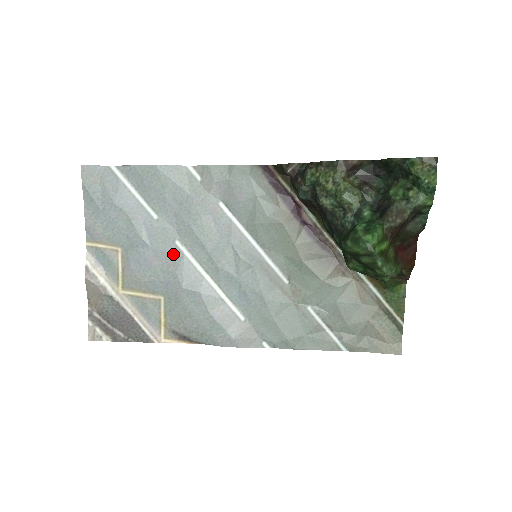
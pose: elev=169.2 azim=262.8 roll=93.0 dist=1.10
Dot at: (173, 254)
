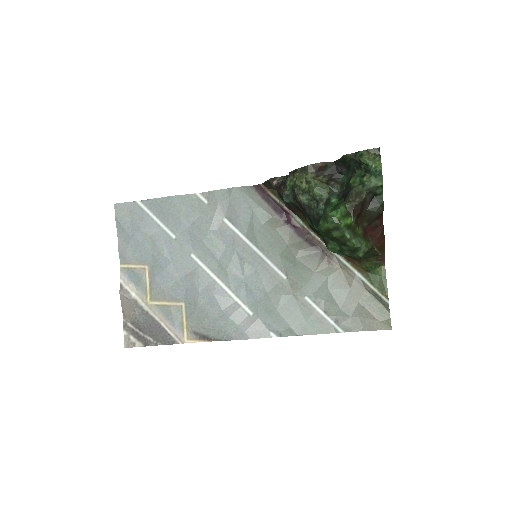
Dot at: (190, 265)
